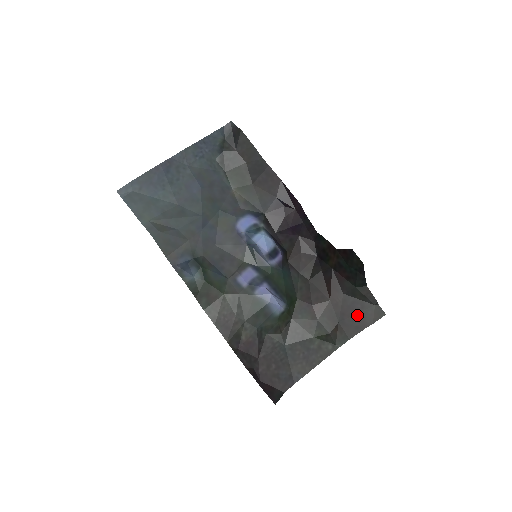
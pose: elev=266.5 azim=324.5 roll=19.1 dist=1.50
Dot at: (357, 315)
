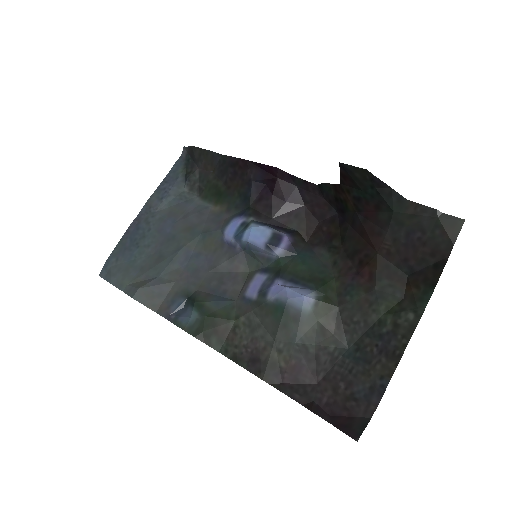
Dot at: (424, 248)
